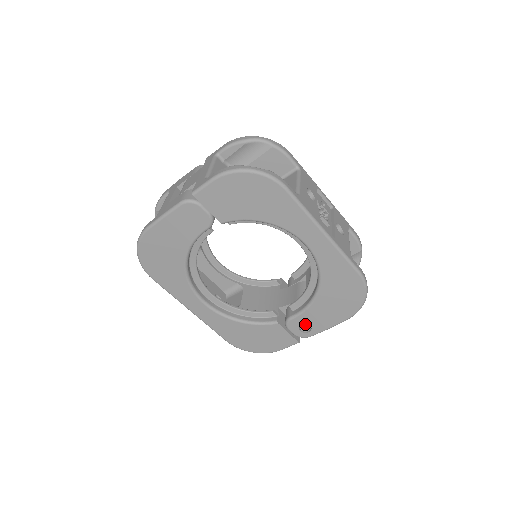
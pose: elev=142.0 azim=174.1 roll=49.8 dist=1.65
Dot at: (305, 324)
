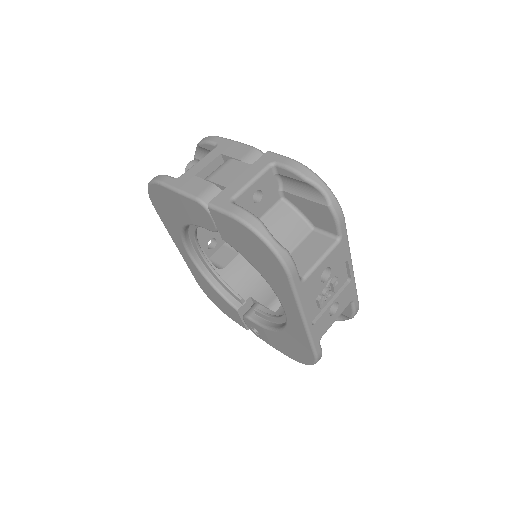
Dot at: (257, 329)
